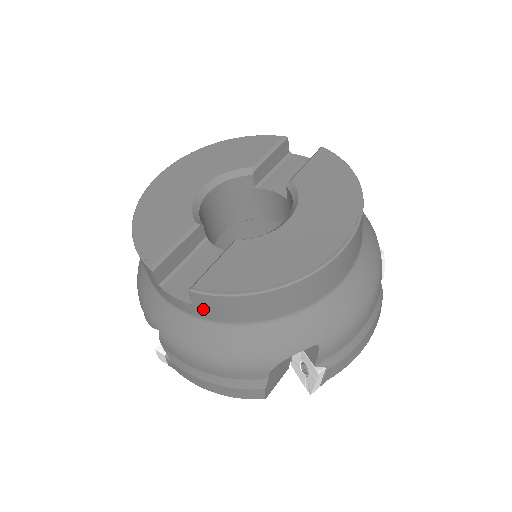
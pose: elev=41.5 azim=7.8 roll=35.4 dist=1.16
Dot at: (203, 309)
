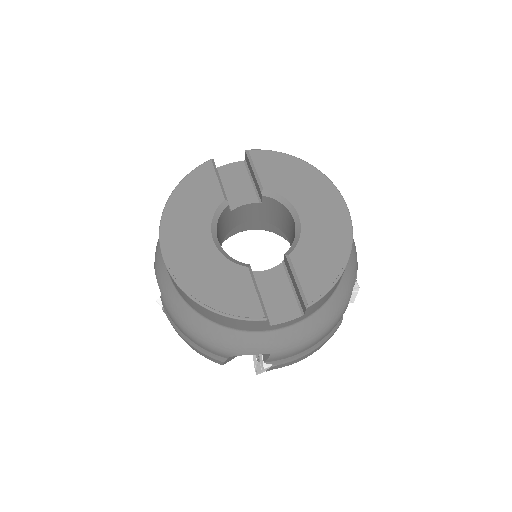
Dot at: (311, 311)
